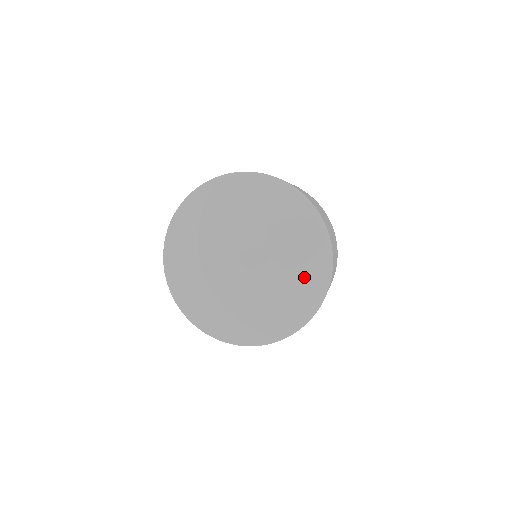
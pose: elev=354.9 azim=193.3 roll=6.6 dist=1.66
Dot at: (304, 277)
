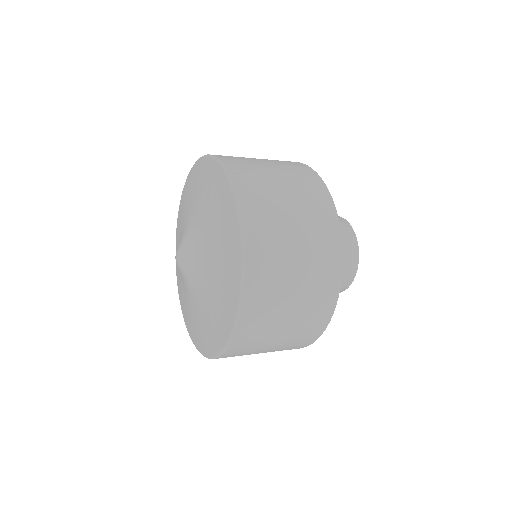
Dot at: (215, 314)
